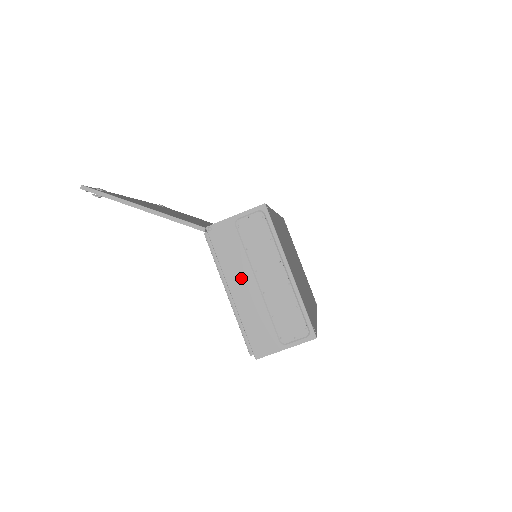
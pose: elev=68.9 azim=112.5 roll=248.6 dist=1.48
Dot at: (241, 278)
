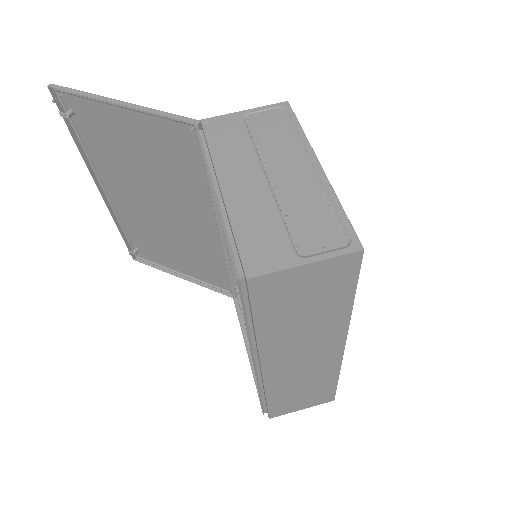
Dot at: (241, 170)
